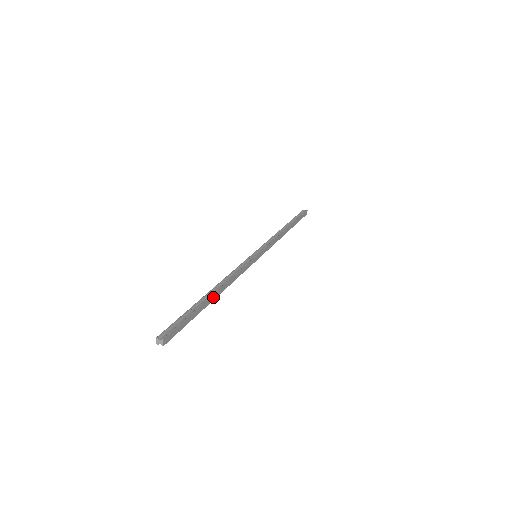
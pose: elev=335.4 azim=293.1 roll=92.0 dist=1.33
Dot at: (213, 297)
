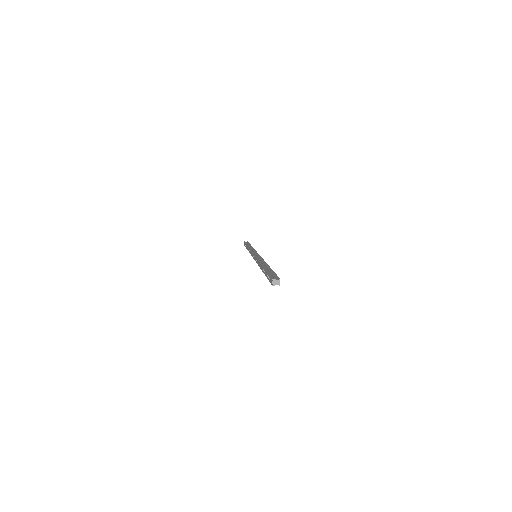
Dot at: occluded
